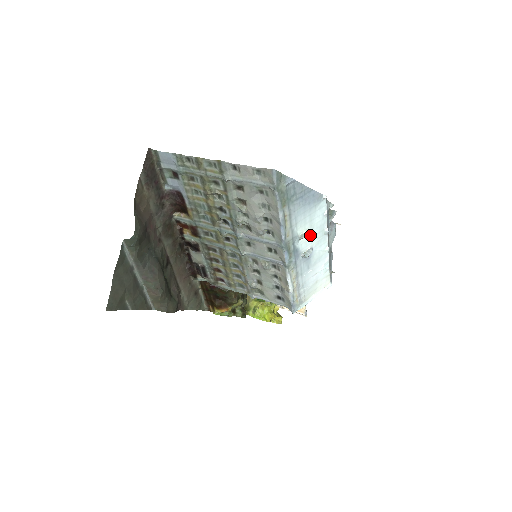
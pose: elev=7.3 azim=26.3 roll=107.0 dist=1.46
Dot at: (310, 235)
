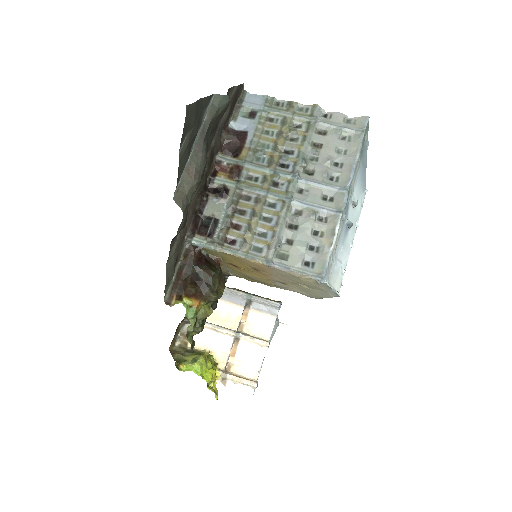
Dot at: (353, 211)
